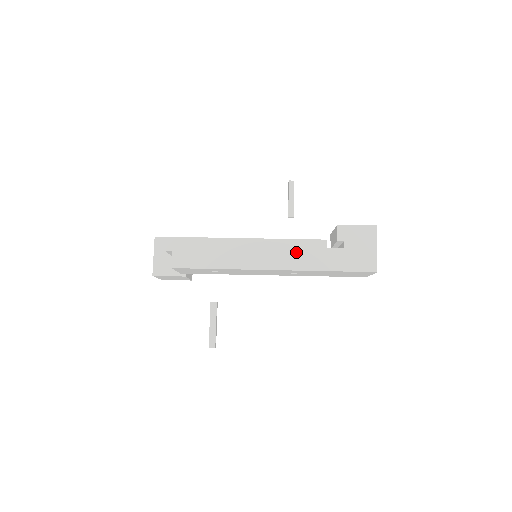
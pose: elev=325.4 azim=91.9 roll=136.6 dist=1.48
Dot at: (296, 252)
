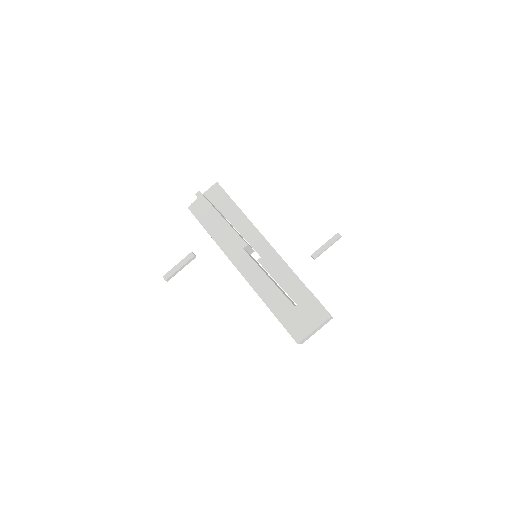
Dot at: (264, 276)
